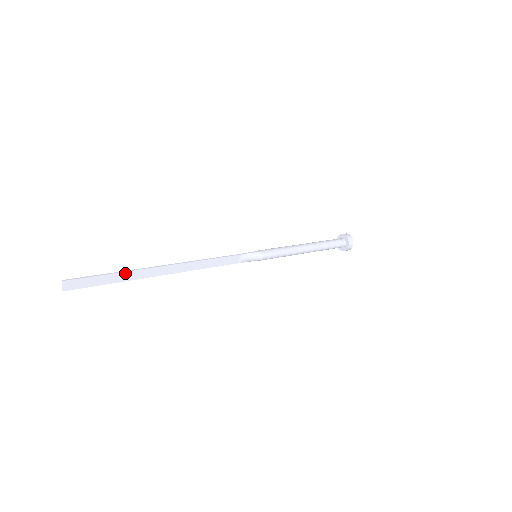
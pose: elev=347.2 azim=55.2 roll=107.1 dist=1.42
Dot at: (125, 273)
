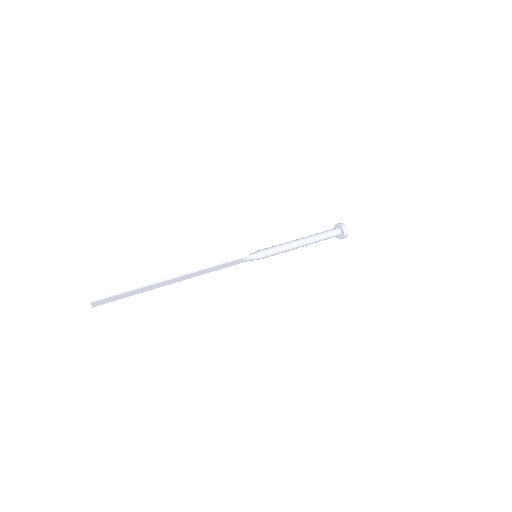
Dot at: (142, 288)
